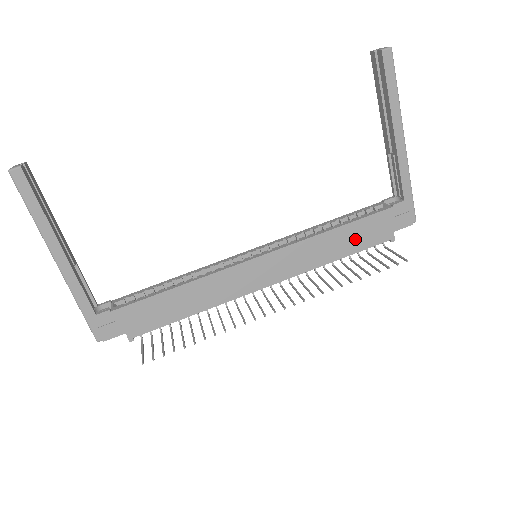
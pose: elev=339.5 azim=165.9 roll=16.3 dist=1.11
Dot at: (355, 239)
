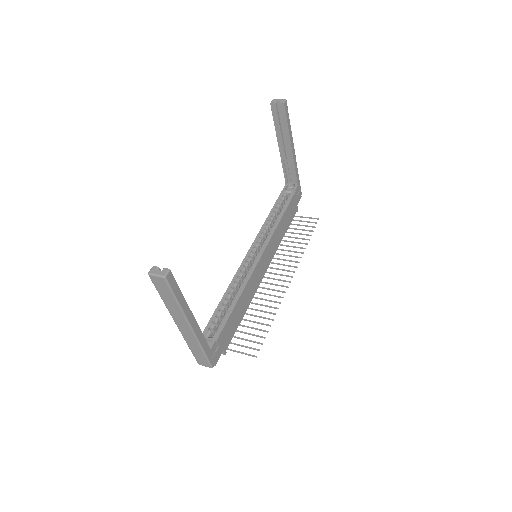
Dot at: (288, 219)
